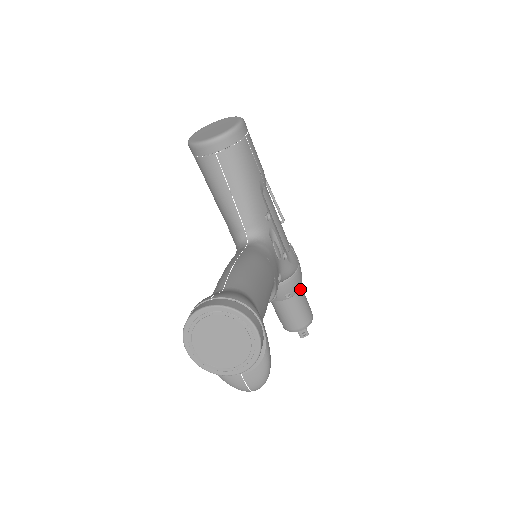
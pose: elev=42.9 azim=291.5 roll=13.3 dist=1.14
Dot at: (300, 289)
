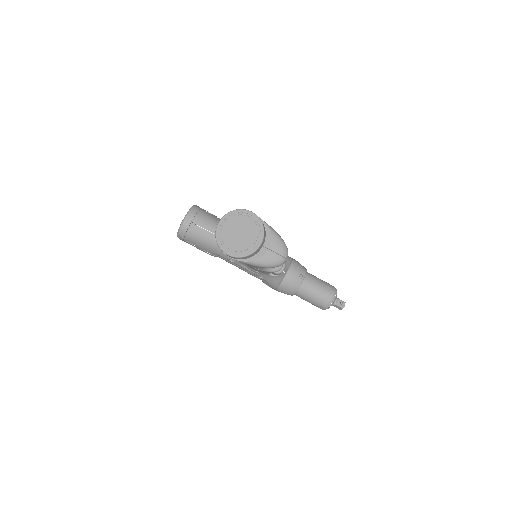
Dot at: (308, 273)
